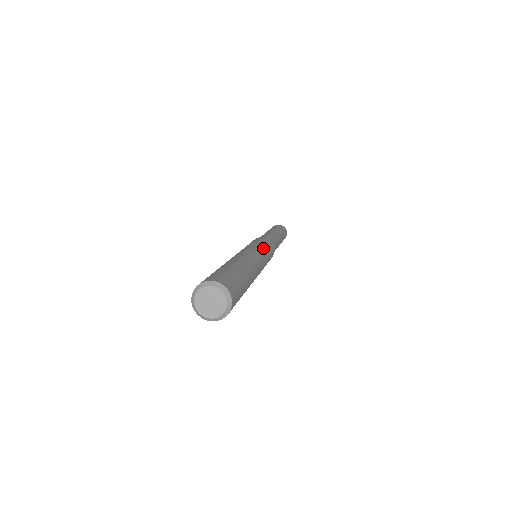
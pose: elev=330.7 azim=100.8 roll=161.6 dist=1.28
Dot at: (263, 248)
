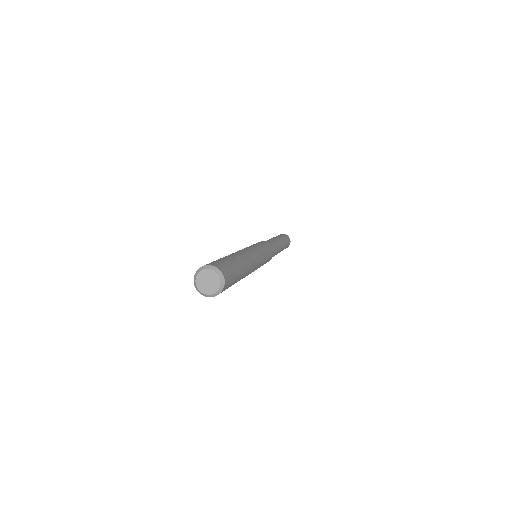
Dot at: (264, 253)
